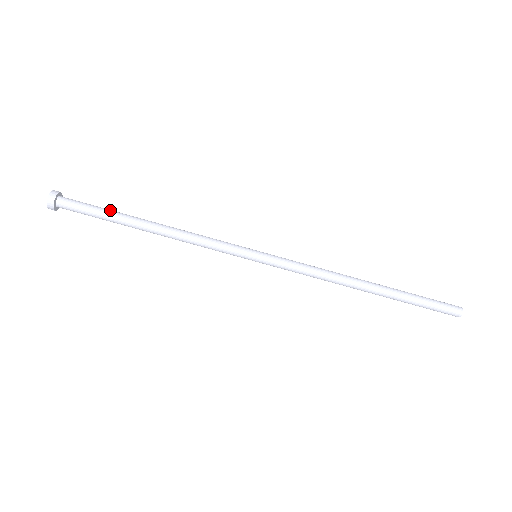
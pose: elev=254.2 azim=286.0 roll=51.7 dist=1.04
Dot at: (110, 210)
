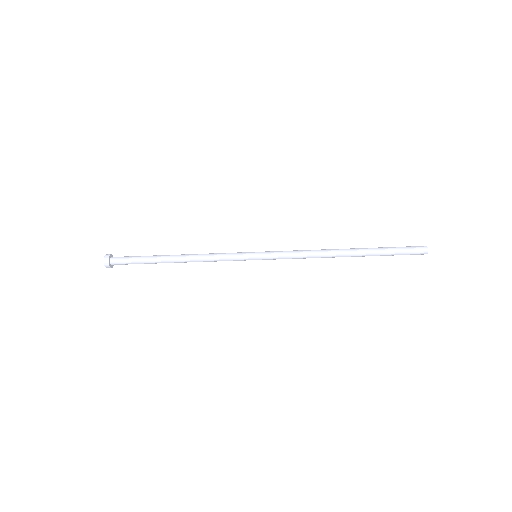
Dot at: (146, 257)
